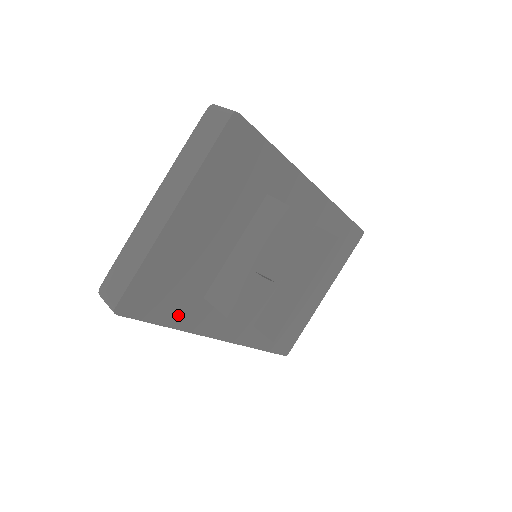
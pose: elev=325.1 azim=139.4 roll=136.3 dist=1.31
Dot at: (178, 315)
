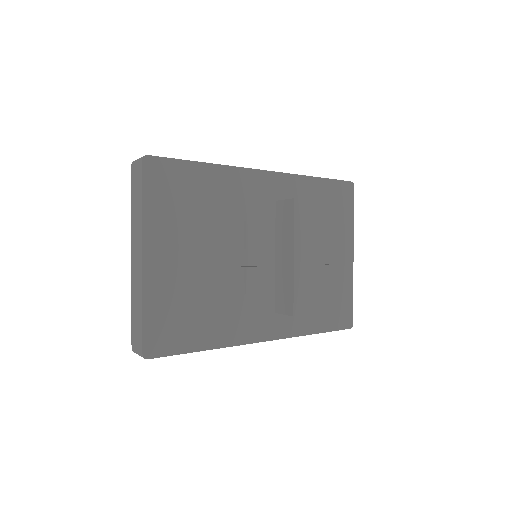
Dot at: (206, 337)
